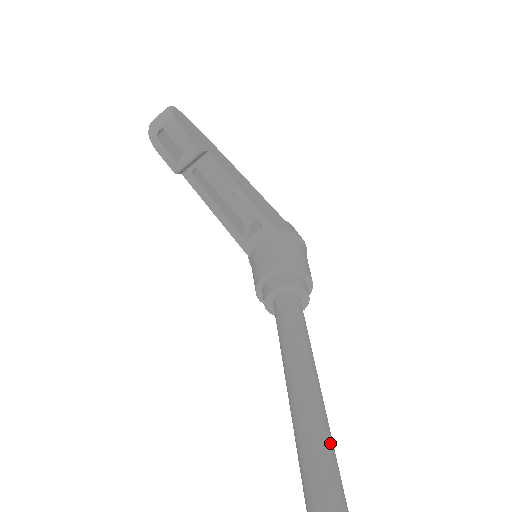
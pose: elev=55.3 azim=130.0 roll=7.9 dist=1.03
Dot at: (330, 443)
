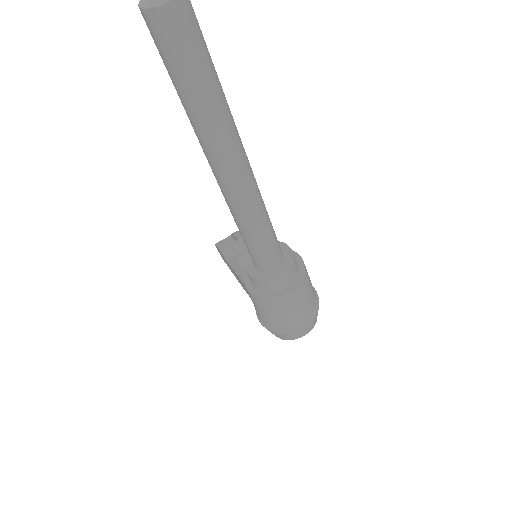
Dot at: occluded
